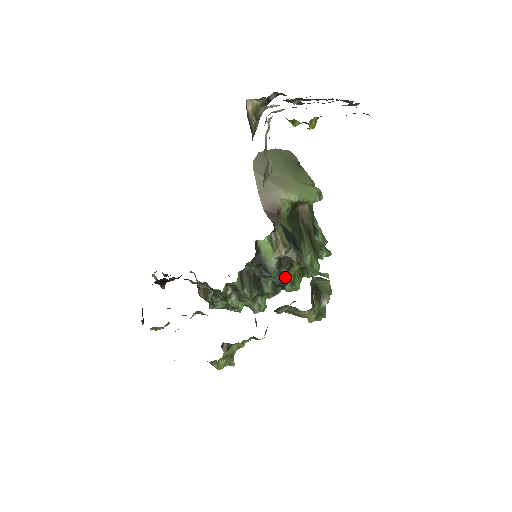
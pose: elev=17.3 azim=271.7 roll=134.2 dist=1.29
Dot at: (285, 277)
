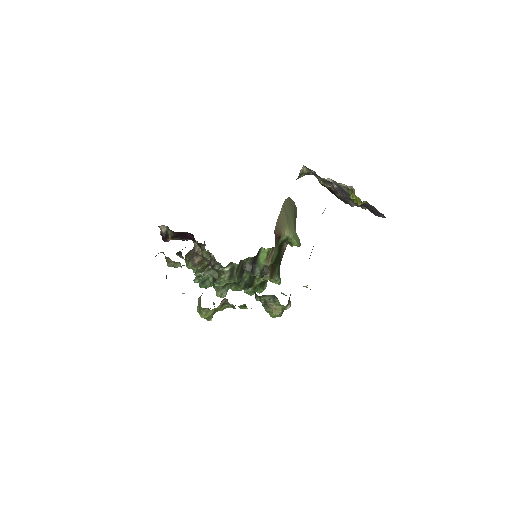
Dot at: (255, 281)
